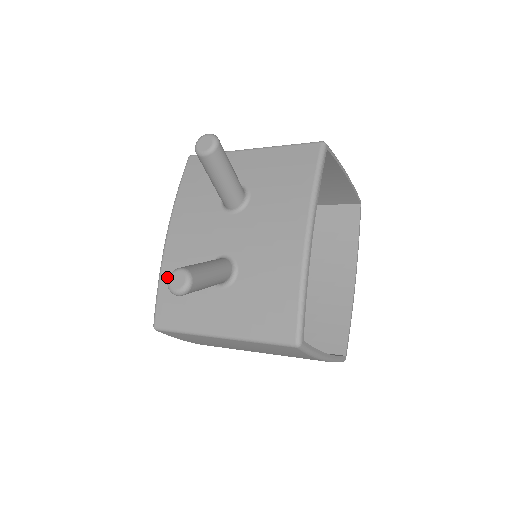
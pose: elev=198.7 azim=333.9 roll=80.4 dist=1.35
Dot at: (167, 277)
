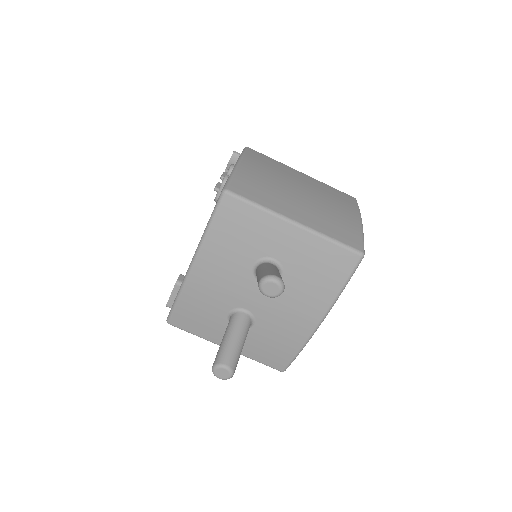
Dot at: (187, 301)
